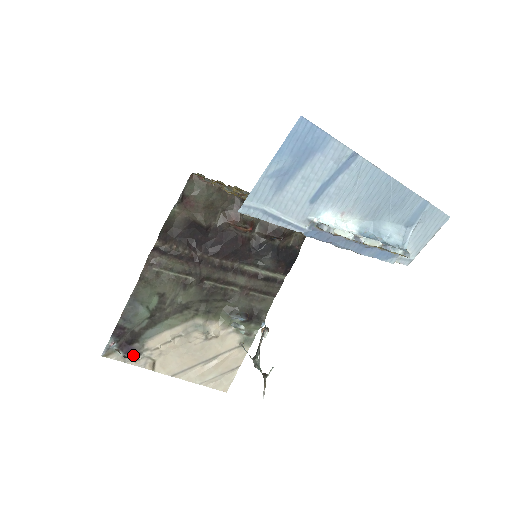
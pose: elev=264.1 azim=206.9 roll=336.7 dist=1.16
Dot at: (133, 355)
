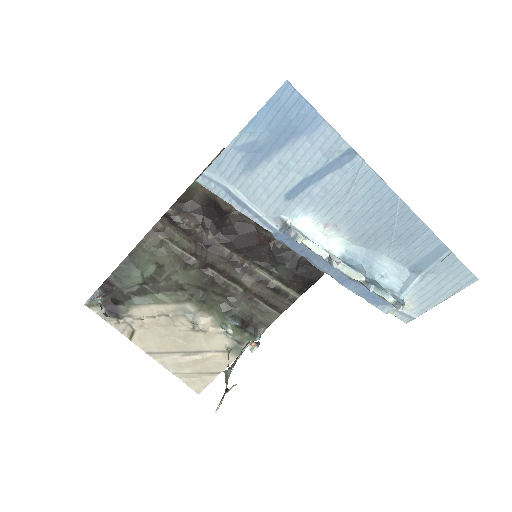
Dot at: (115, 316)
